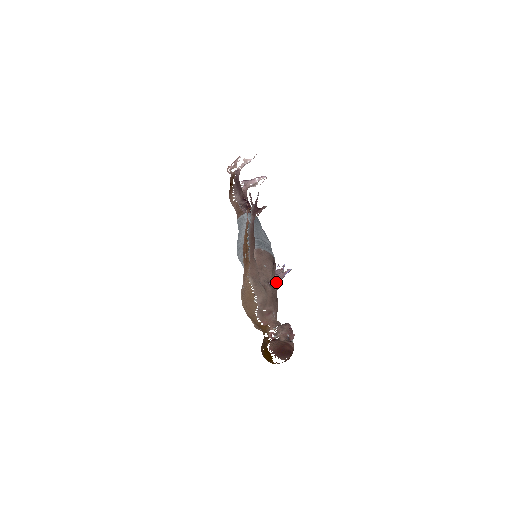
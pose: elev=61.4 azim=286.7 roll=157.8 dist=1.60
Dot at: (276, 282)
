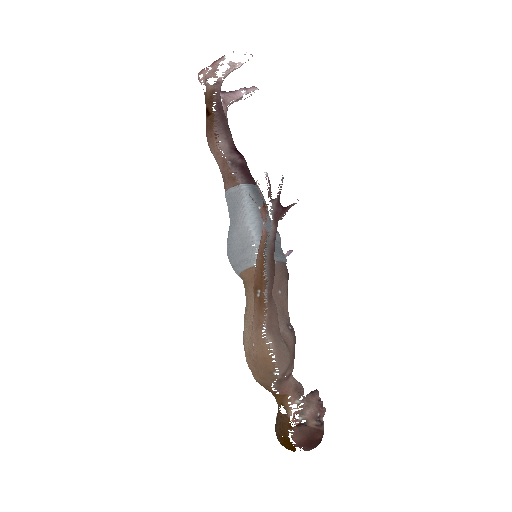
Dot at: occluded
